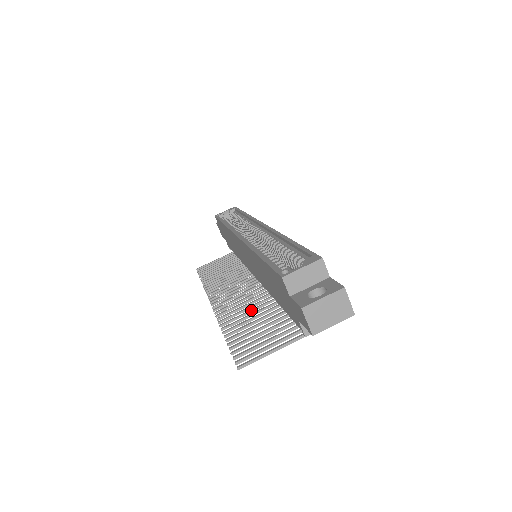
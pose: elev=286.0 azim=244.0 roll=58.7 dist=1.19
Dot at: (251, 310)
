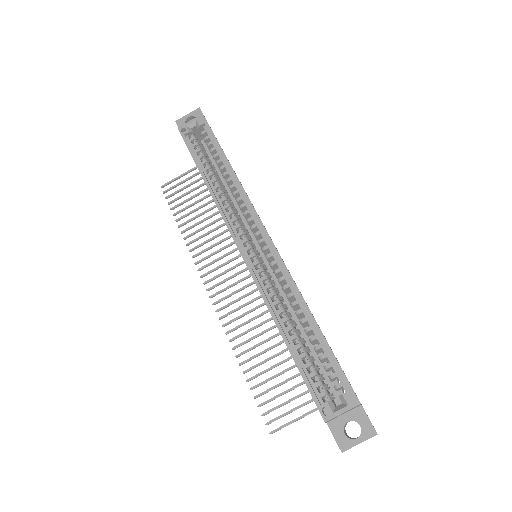
Dot at: (261, 334)
